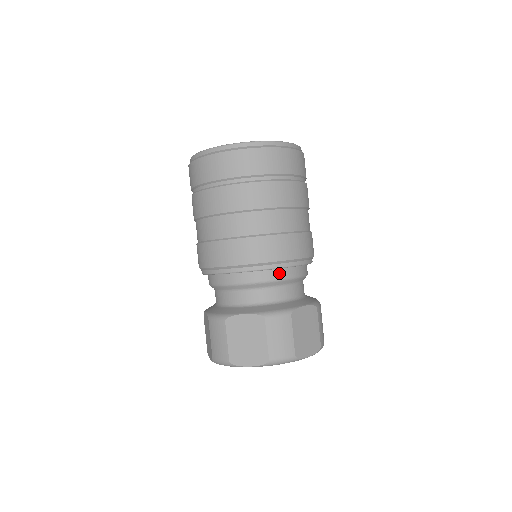
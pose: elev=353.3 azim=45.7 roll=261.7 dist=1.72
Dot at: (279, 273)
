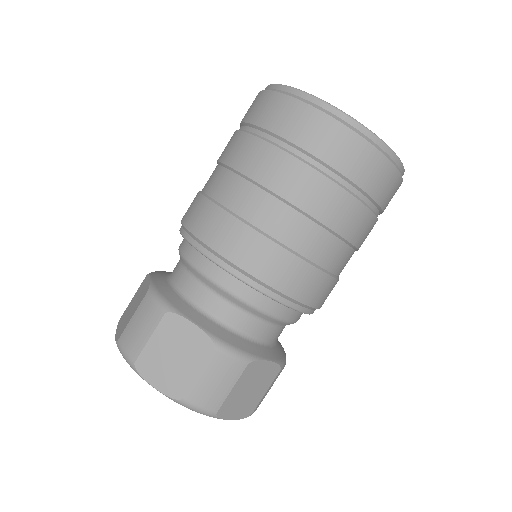
Dot at: occluded
